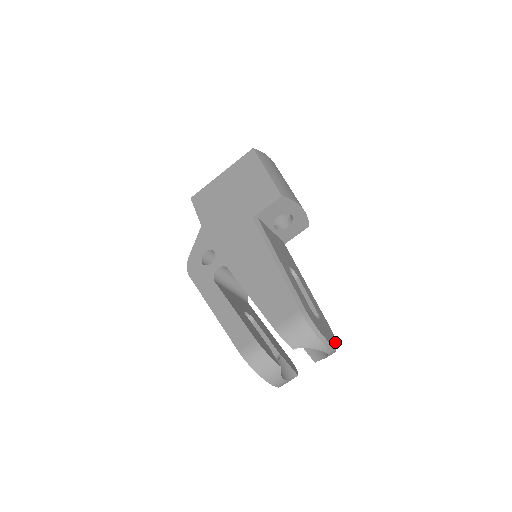
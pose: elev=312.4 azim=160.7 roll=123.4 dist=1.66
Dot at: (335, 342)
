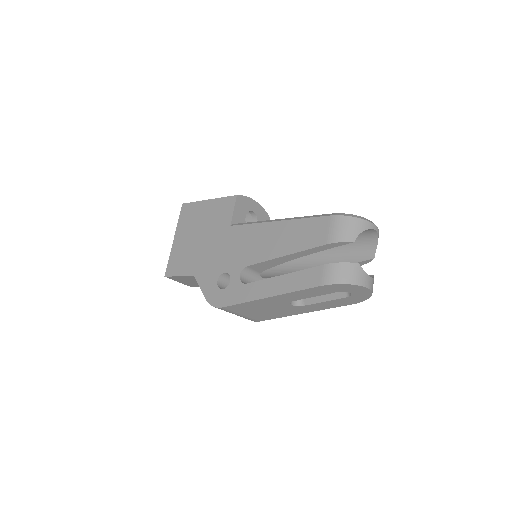
Dot at: occluded
